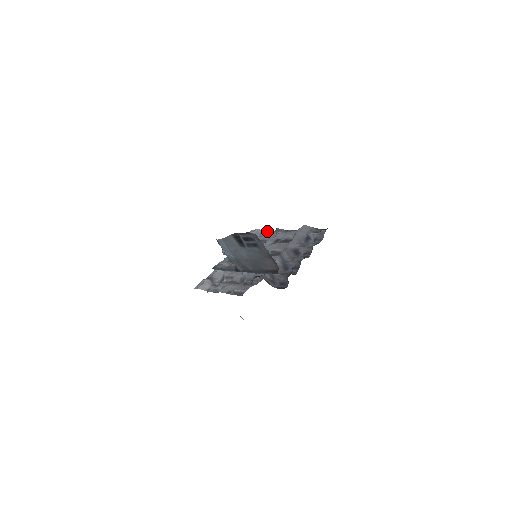
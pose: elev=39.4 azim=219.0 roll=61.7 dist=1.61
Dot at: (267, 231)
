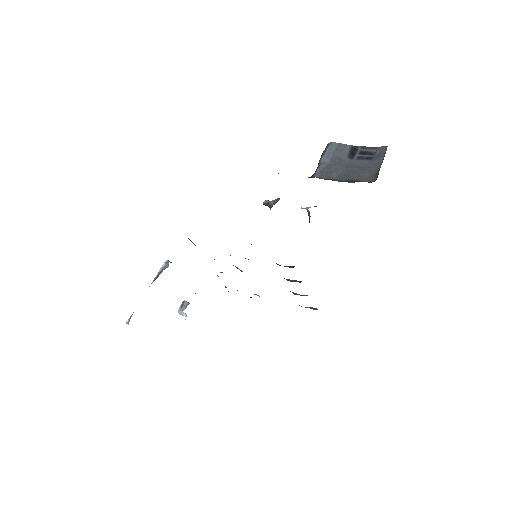
Dot at: occluded
